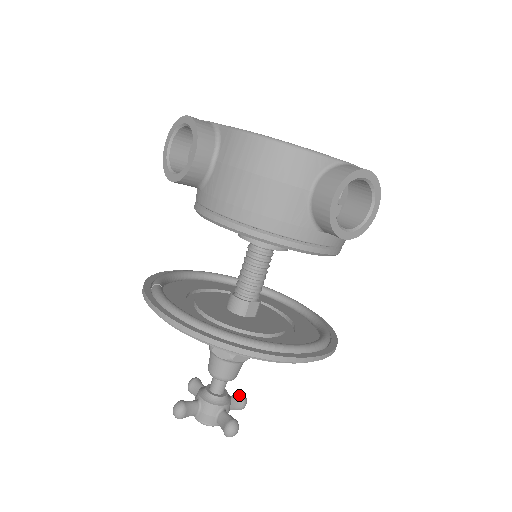
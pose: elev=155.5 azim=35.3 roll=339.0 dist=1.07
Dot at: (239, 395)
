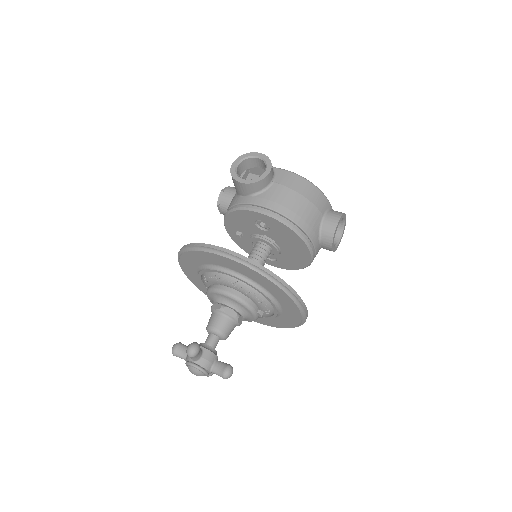
Dot at: occluded
